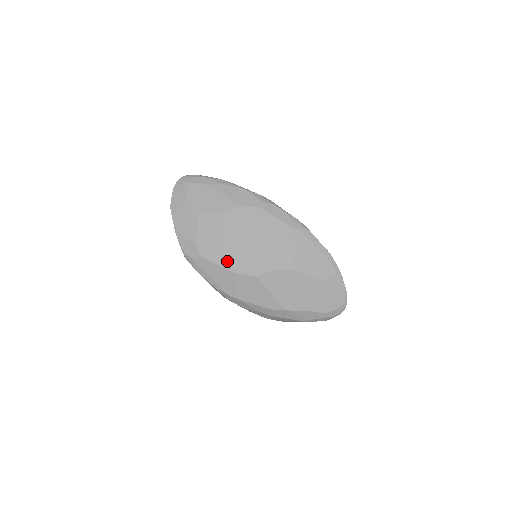
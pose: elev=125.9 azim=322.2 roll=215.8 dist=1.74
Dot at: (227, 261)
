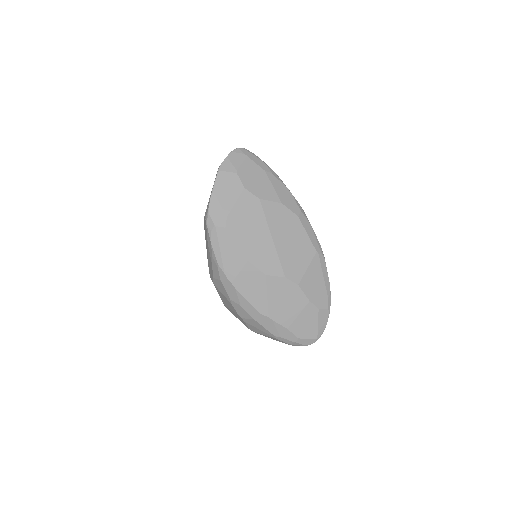
Dot at: (247, 246)
